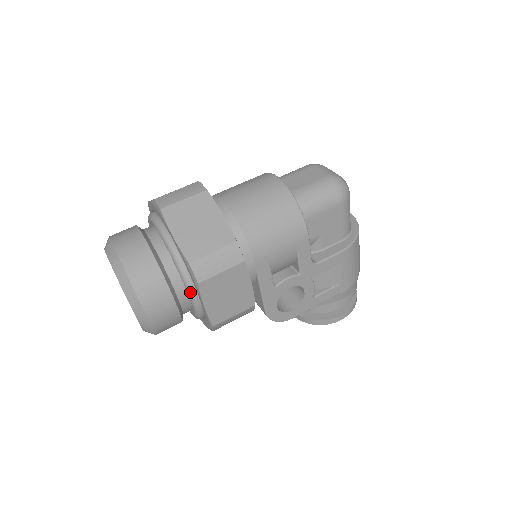
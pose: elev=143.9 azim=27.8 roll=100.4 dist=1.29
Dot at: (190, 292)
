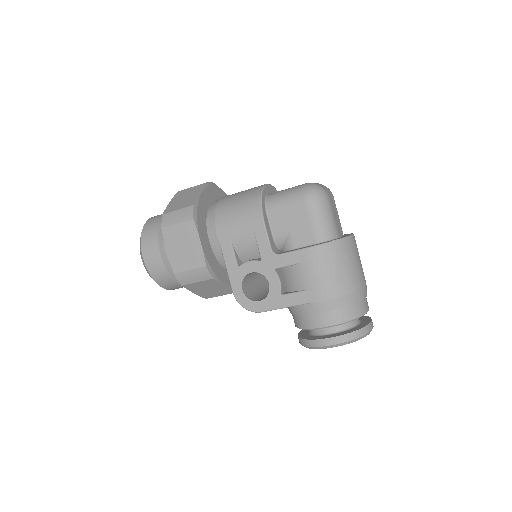
Dot at: occluded
